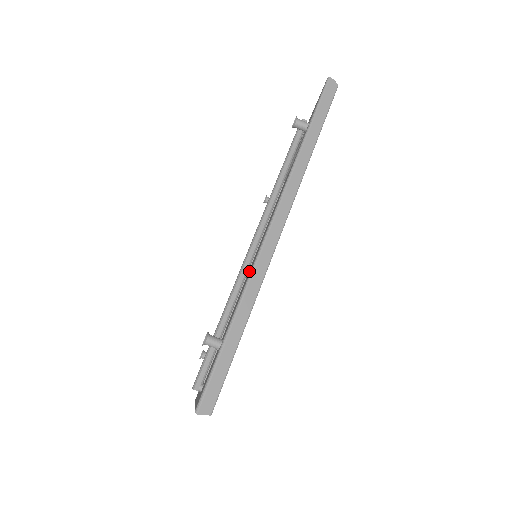
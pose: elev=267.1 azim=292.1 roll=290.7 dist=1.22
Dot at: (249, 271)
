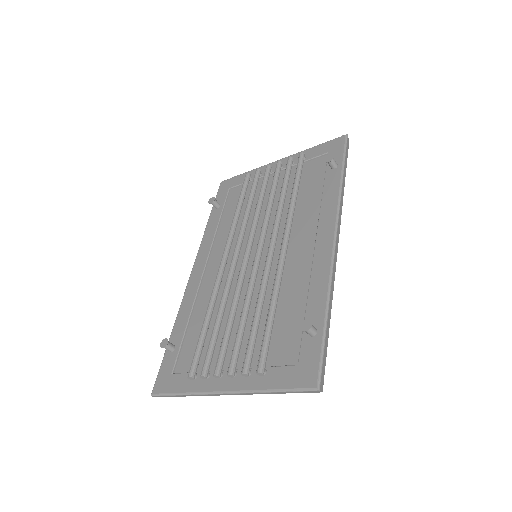
Dot at: (228, 267)
